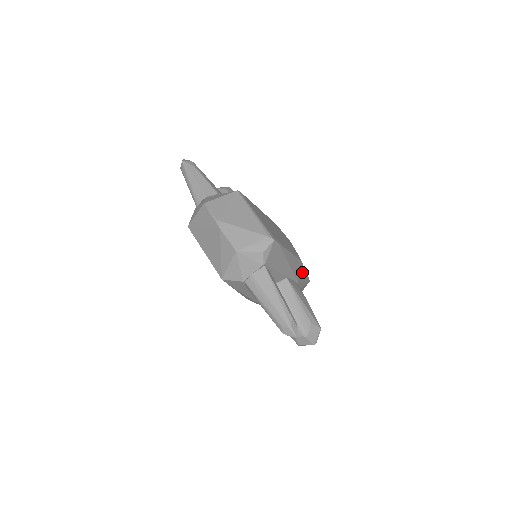
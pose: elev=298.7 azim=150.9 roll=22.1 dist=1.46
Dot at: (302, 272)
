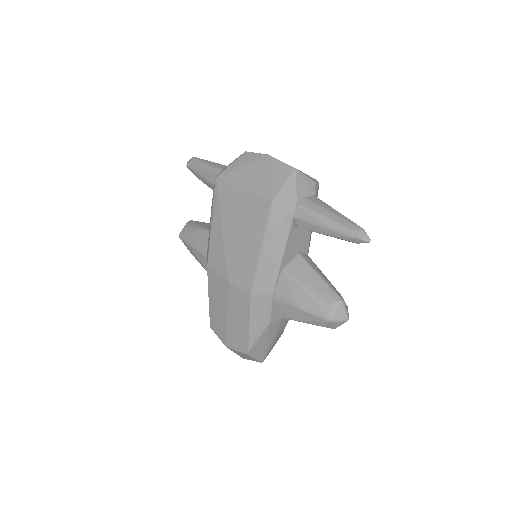
Dot at: occluded
